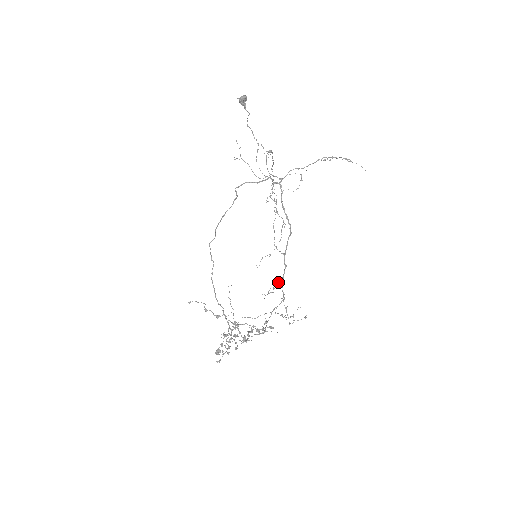
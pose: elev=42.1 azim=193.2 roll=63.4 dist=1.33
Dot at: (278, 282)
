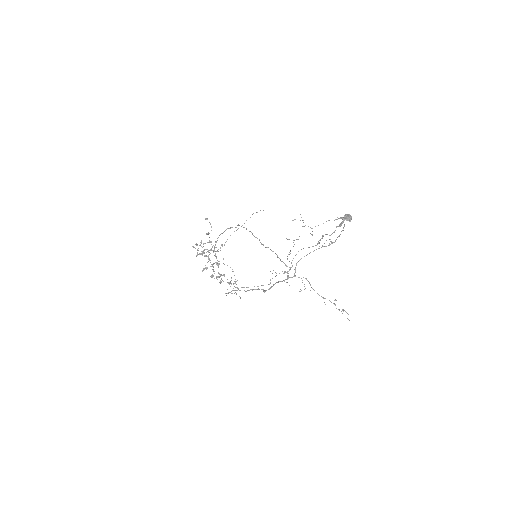
Dot at: occluded
